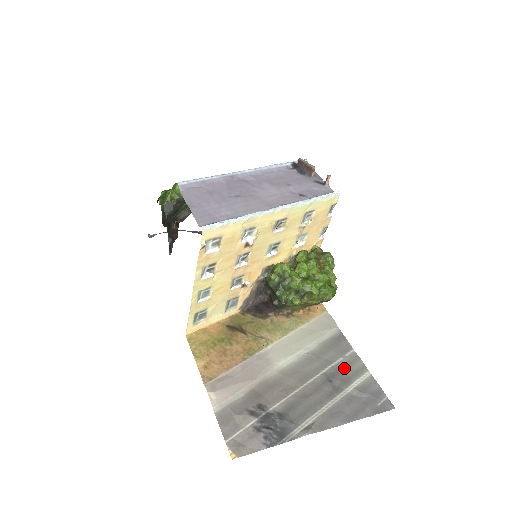
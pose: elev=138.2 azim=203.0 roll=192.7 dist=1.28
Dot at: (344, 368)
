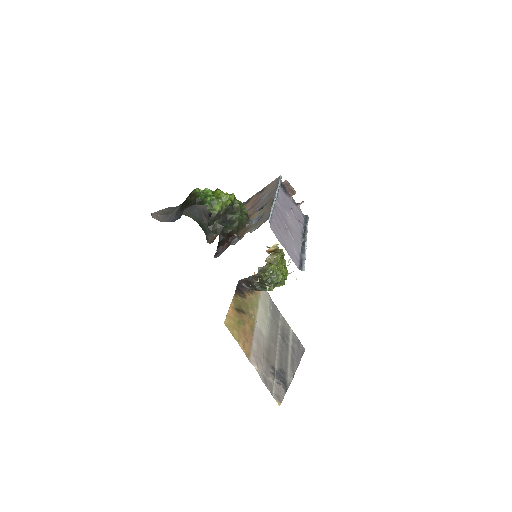
Dot at: (284, 329)
